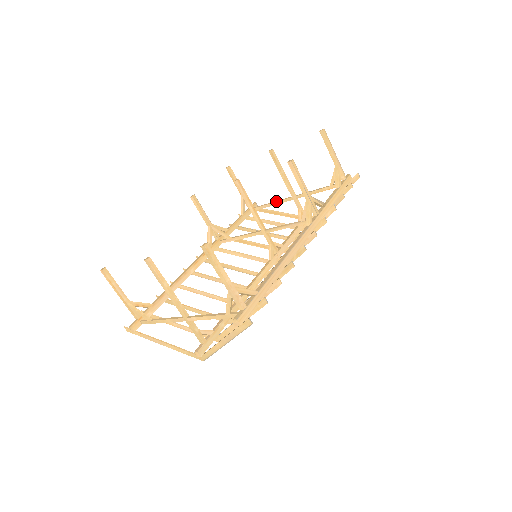
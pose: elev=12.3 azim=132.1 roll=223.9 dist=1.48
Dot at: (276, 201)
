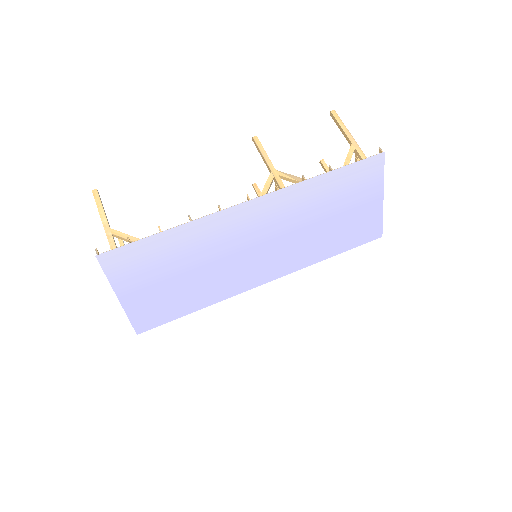
Dot at: occluded
